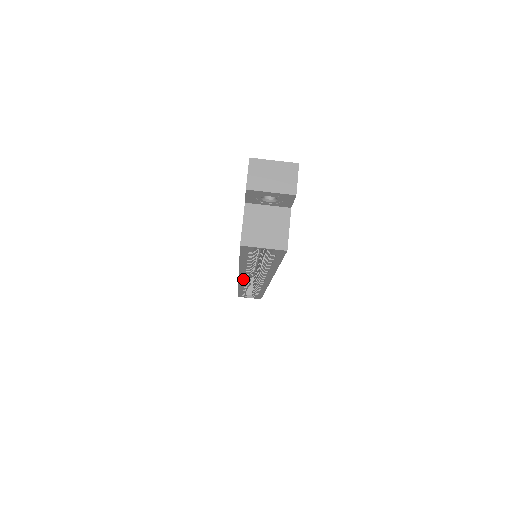
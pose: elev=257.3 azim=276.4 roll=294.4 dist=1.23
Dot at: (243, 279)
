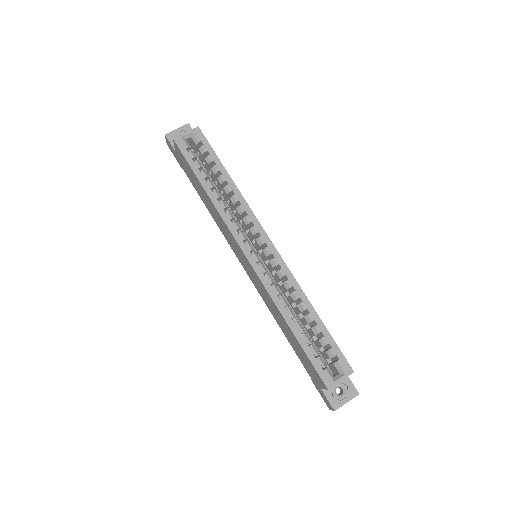
Dot at: (246, 249)
